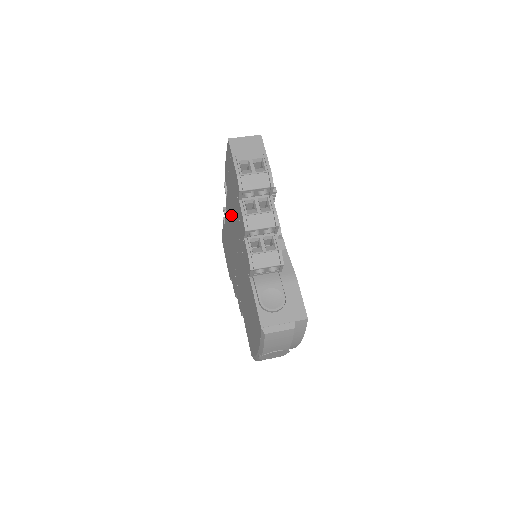
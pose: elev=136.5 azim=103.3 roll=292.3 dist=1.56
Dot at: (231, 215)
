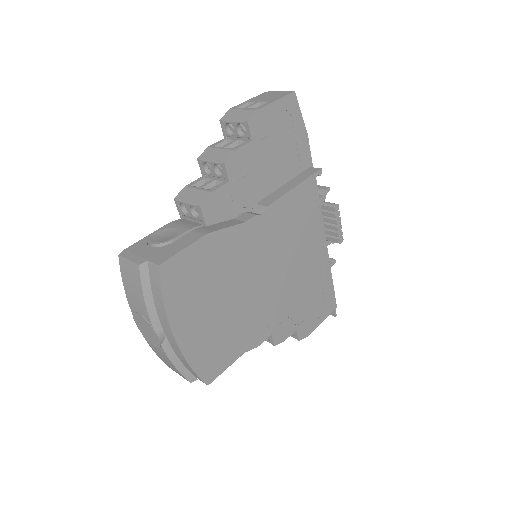
Dot at: occluded
